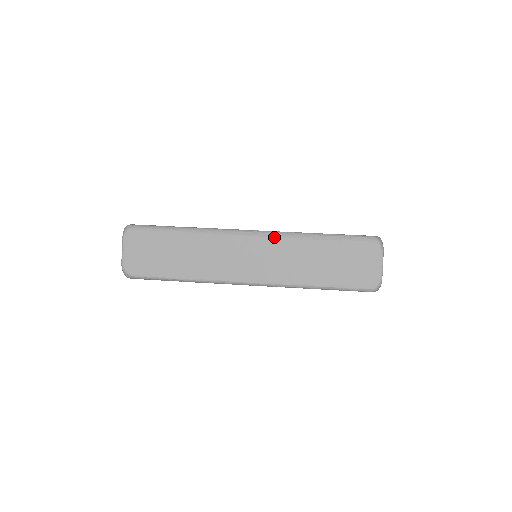
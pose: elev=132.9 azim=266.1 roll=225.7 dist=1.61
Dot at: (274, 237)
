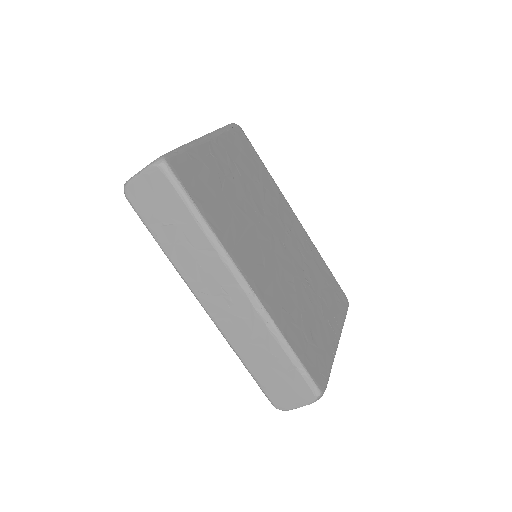
Dot at: (258, 311)
